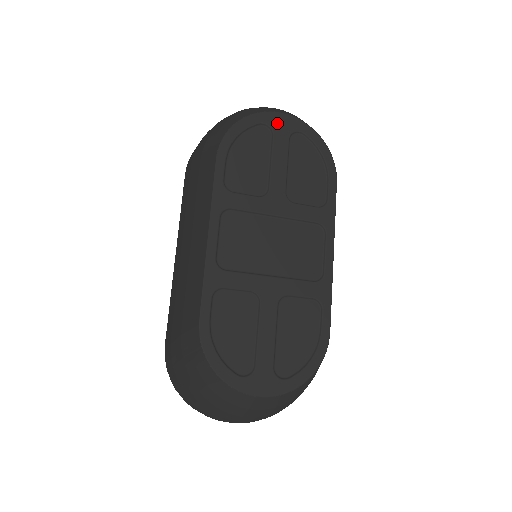
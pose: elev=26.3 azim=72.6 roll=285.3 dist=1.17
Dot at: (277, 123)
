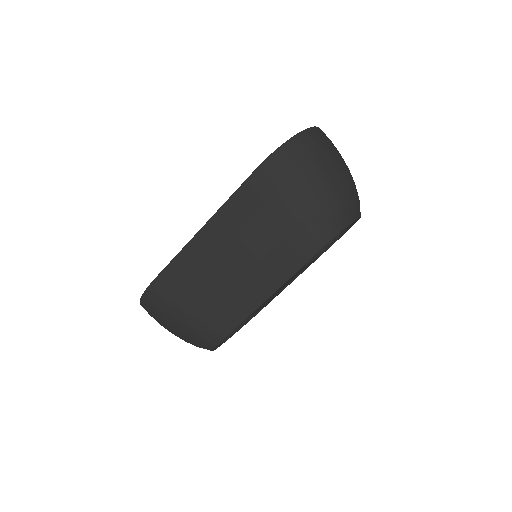
Dot at: occluded
